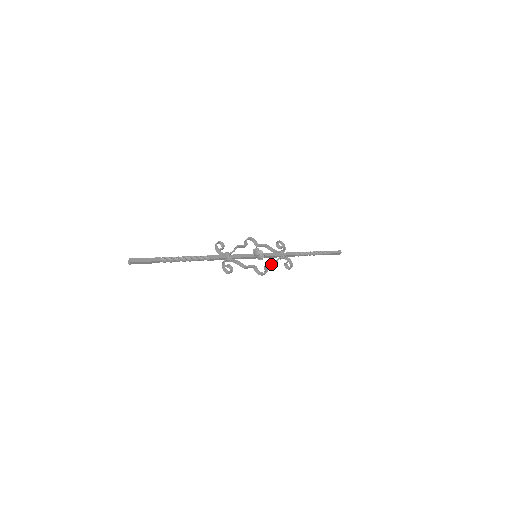
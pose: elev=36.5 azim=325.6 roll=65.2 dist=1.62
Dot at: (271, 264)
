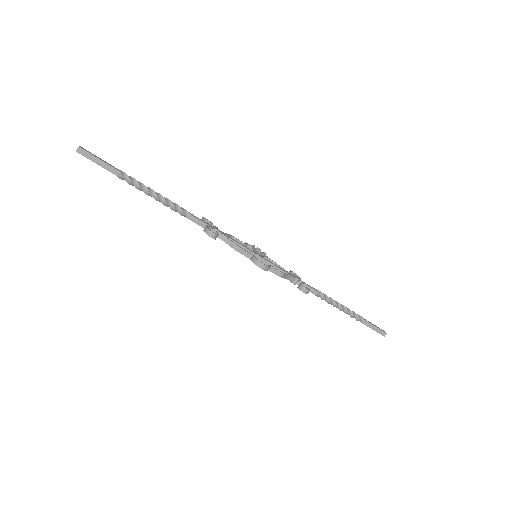
Dot at: (277, 269)
